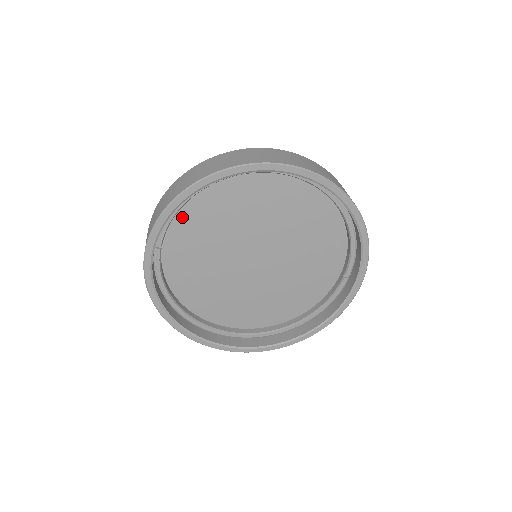
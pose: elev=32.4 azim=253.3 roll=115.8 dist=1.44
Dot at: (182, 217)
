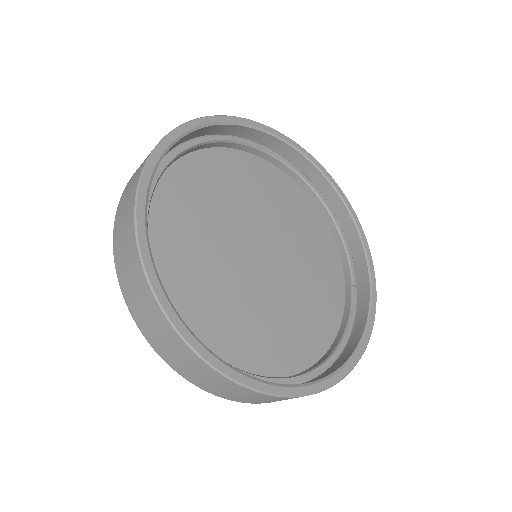
Dot at: (171, 181)
